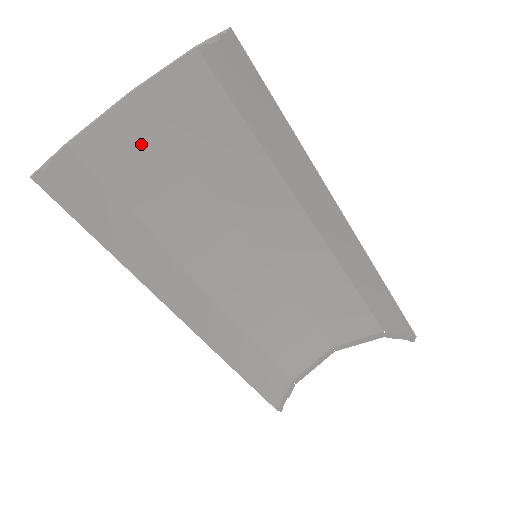
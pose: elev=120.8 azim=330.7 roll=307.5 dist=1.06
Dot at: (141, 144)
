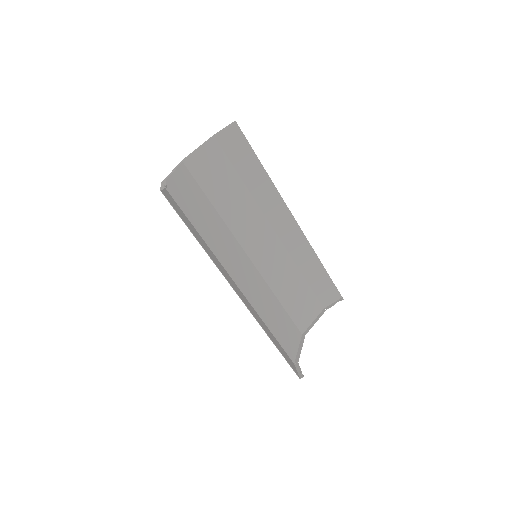
Dot at: (191, 188)
